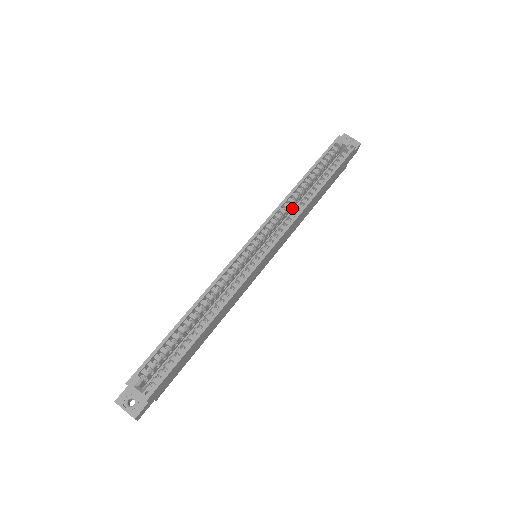
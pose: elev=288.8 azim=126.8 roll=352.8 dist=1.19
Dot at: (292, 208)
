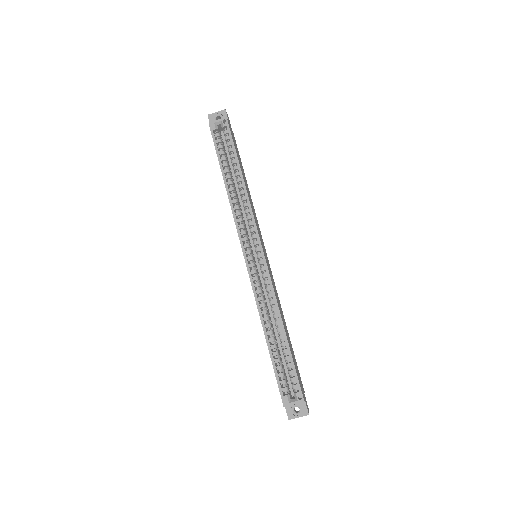
Dot at: (239, 202)
